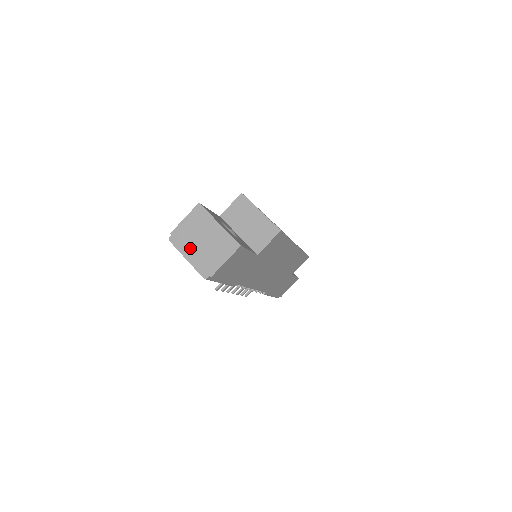
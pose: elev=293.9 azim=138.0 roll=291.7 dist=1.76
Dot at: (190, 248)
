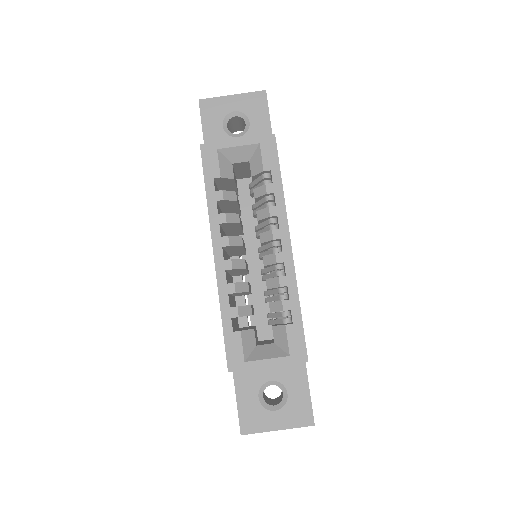
Dot at: occluded
